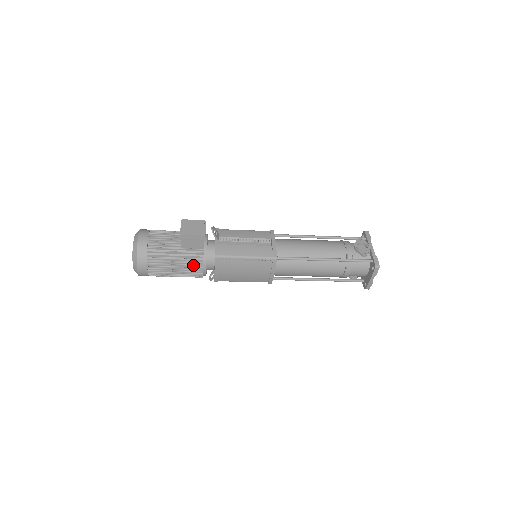
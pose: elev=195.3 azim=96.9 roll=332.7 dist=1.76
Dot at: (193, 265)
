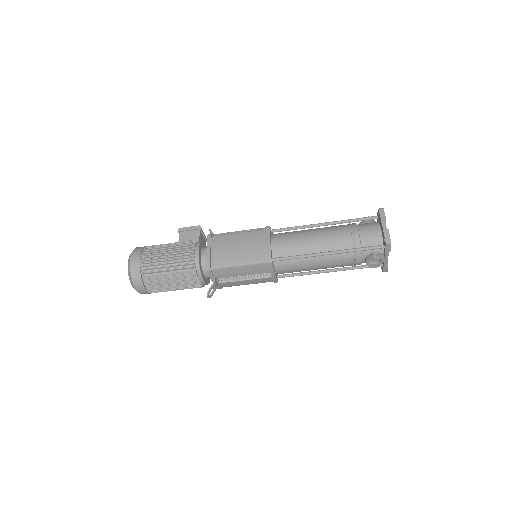
Dot at: (186, 248)
